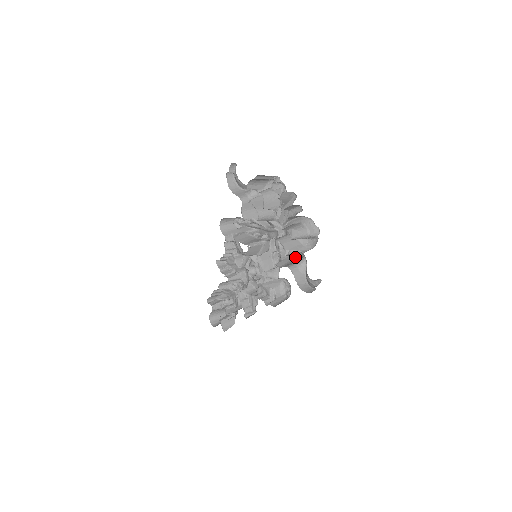
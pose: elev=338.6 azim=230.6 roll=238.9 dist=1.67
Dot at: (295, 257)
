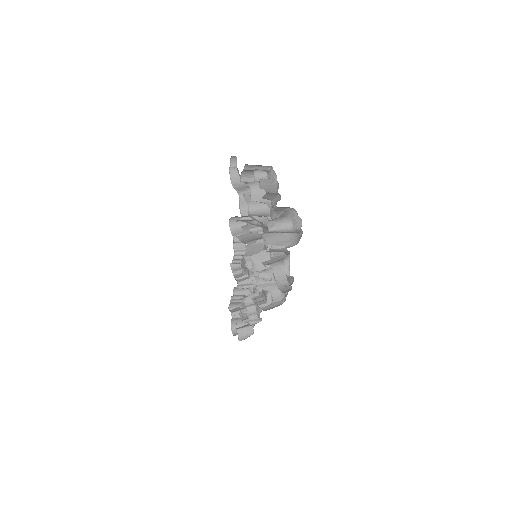
Dot at: occluded
